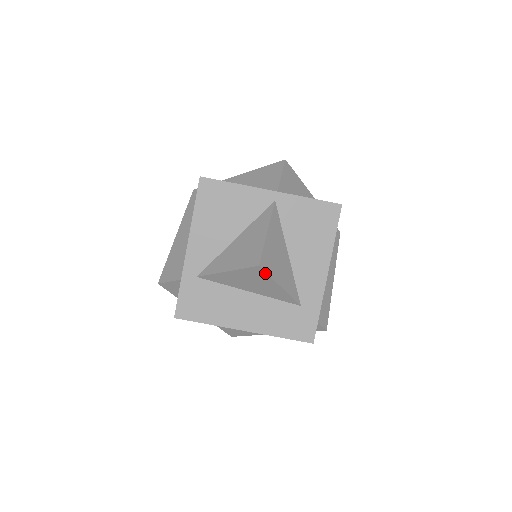
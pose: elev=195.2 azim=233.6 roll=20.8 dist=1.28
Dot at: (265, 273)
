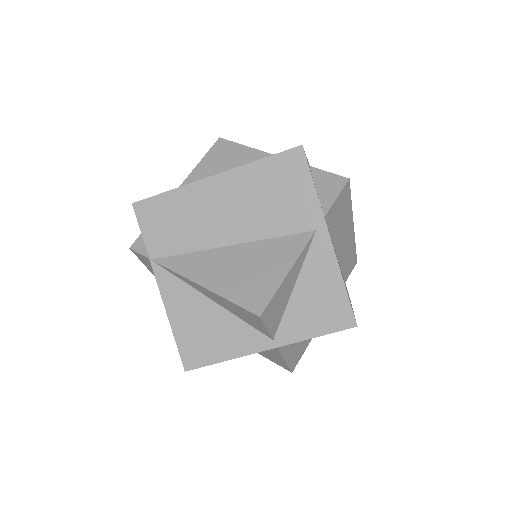
Dot at: (297, 361)
